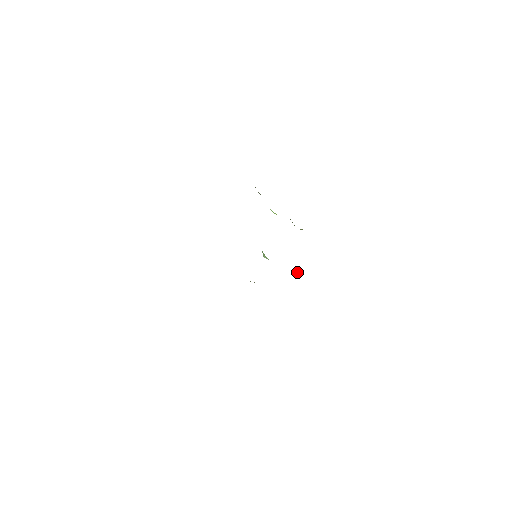
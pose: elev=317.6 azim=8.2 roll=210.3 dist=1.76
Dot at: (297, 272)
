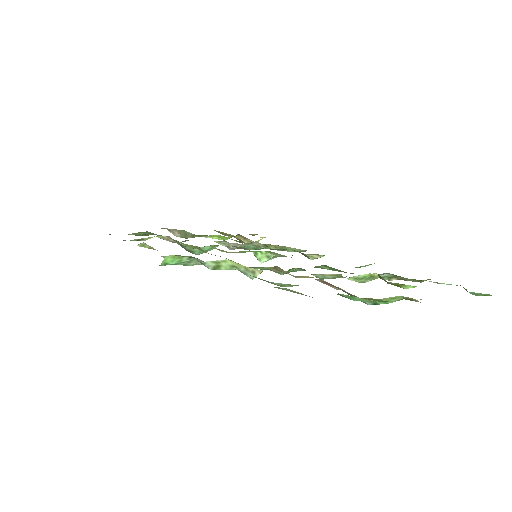
Dot at: (311, 259)
